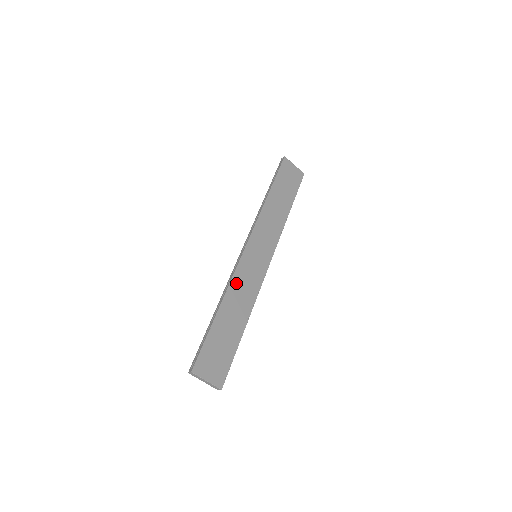
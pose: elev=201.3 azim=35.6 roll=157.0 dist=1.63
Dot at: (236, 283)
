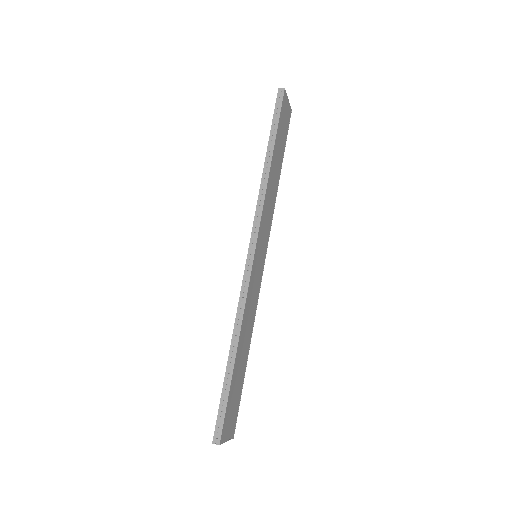
Dot at: (247, 308)
